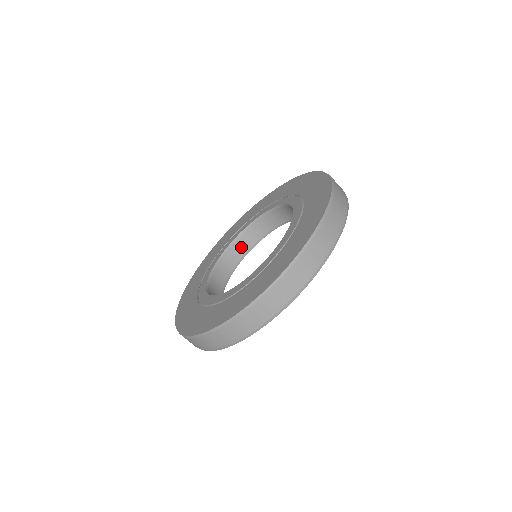
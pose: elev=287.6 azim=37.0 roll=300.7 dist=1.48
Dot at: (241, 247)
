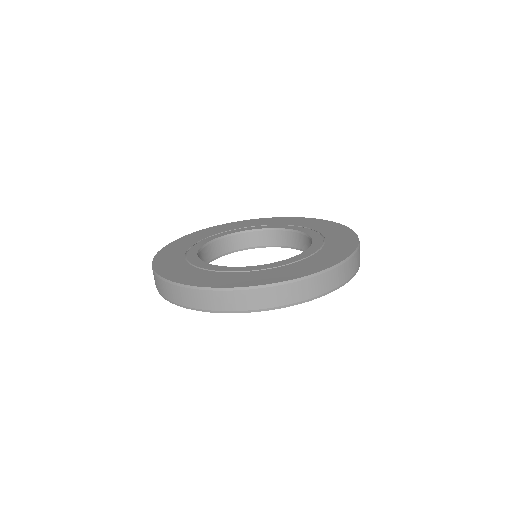
Dot at: occluded
